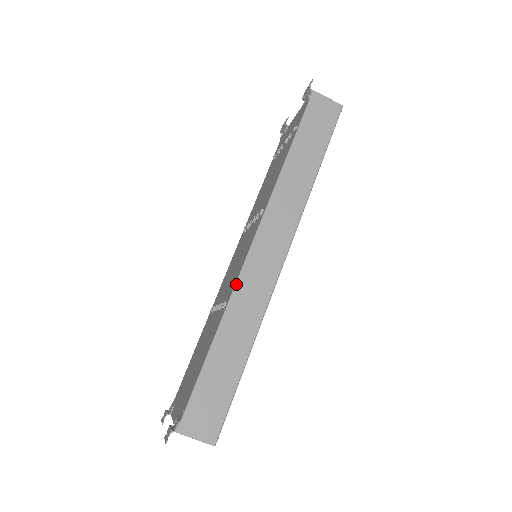
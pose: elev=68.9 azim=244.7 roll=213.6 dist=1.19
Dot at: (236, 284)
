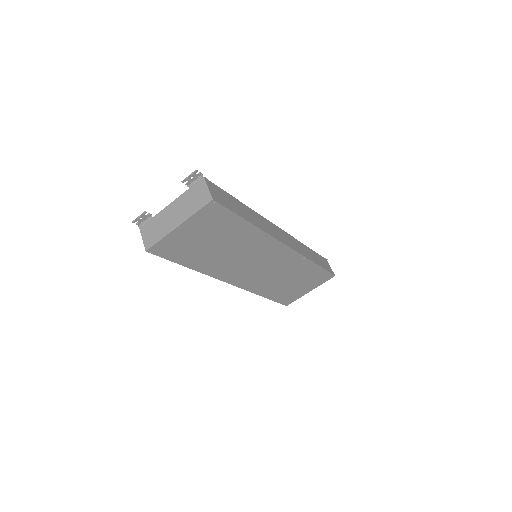
Dot at: (264, 218)
